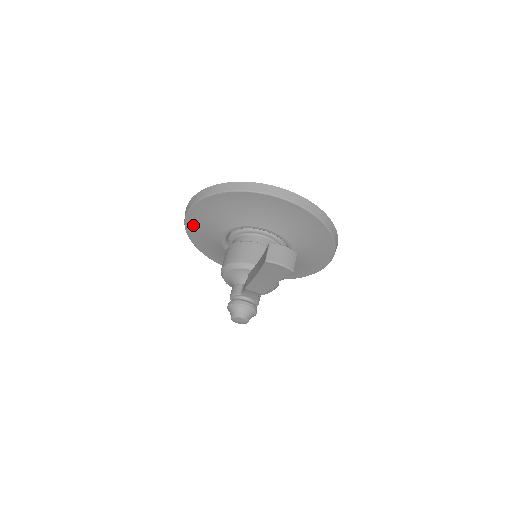
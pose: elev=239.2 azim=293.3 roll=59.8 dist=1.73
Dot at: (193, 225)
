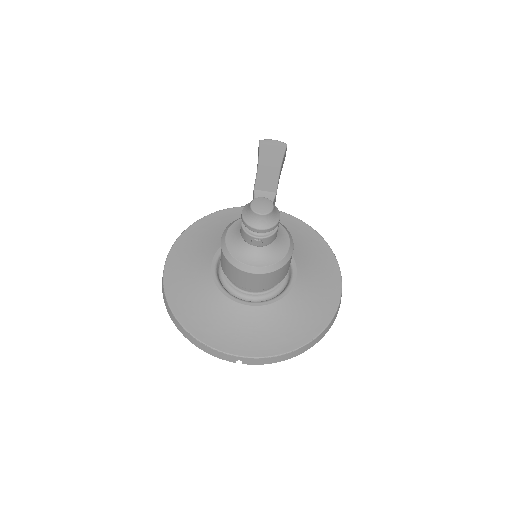
Dot at: (174, 274)
